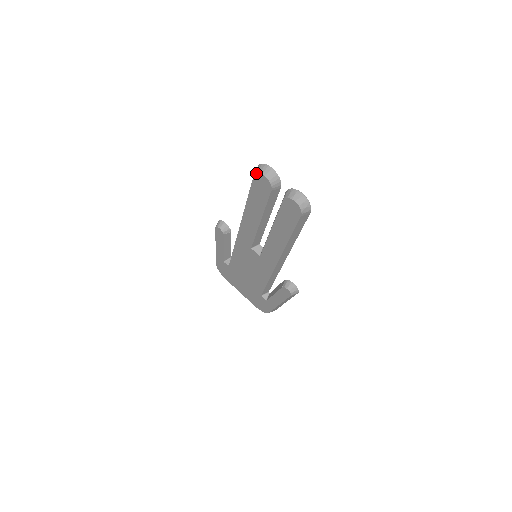
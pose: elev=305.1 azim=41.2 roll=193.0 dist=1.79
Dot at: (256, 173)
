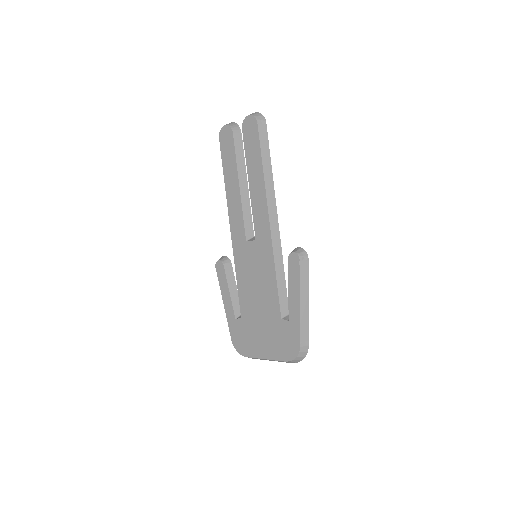
Dot at: (219, 133)
